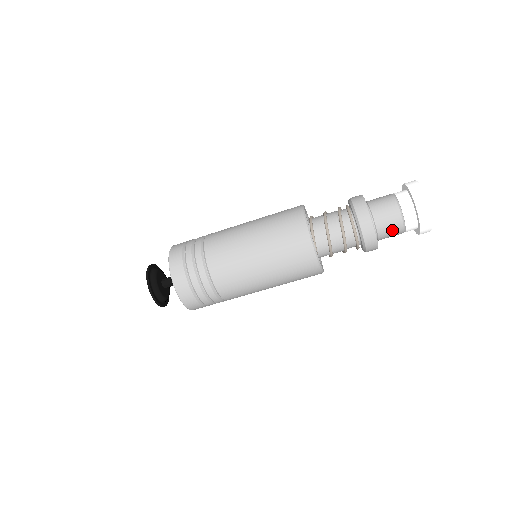
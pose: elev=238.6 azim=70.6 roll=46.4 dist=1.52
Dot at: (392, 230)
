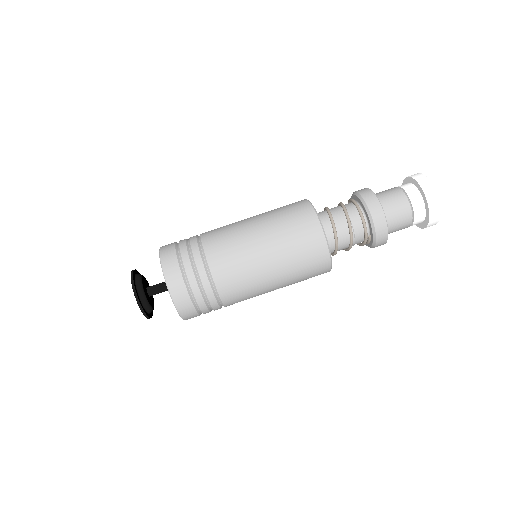
Dot at: (392, 196)
